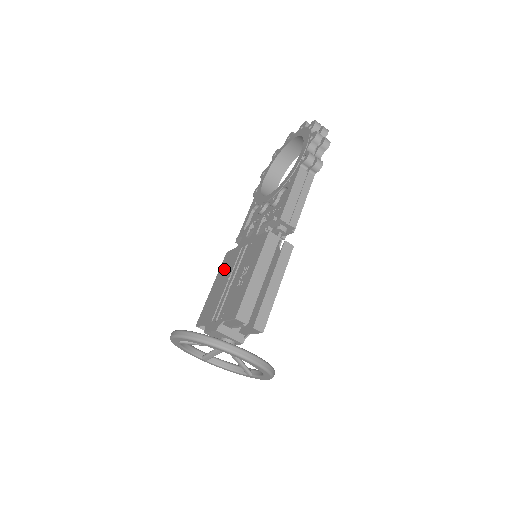
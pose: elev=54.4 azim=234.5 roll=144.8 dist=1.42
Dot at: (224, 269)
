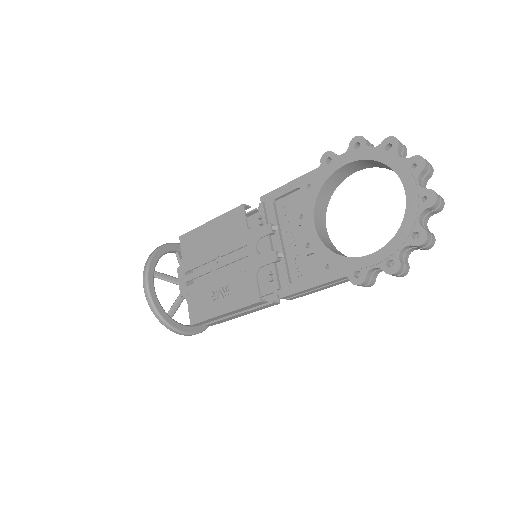
Dot at: (226, 229)
